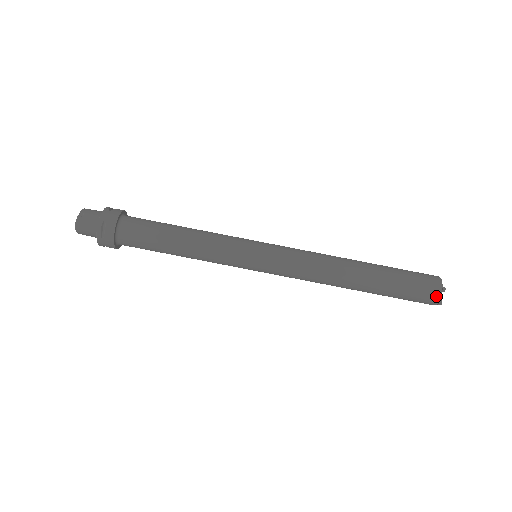
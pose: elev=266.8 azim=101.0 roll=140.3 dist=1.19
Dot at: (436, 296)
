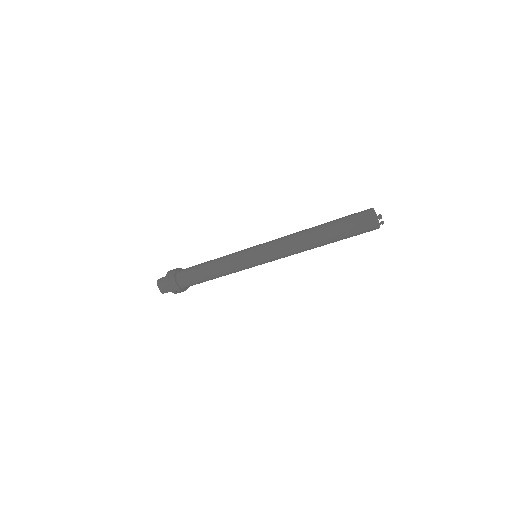
Dot at: (375, 229)
